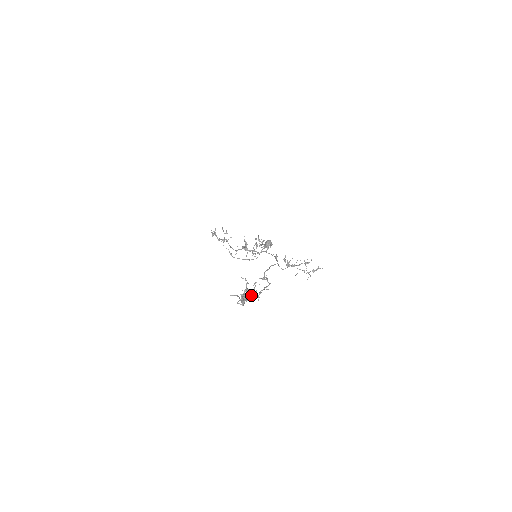
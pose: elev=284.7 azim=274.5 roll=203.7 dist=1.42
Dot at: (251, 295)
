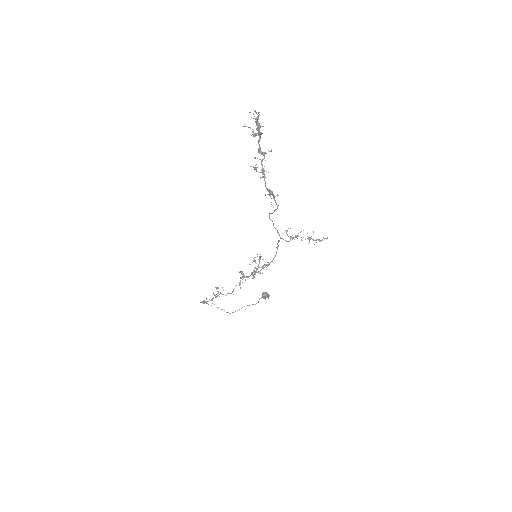
Dot at: (263, 126)
